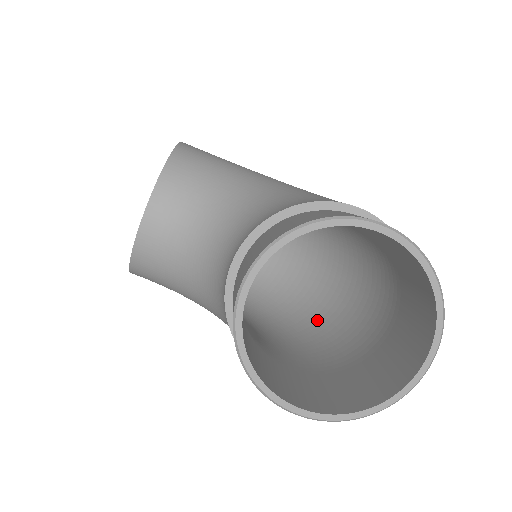
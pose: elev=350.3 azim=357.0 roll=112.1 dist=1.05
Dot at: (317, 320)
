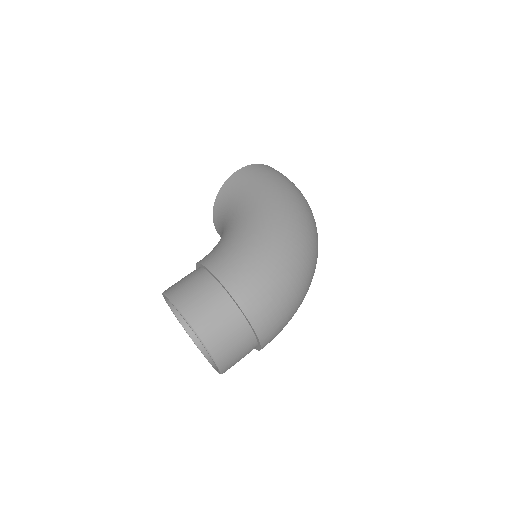
Dot at: occluded
